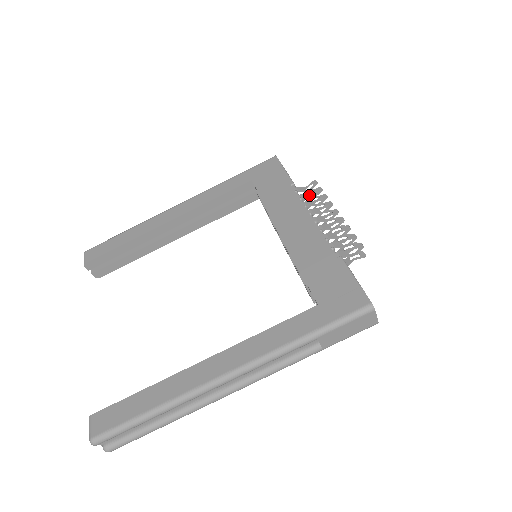
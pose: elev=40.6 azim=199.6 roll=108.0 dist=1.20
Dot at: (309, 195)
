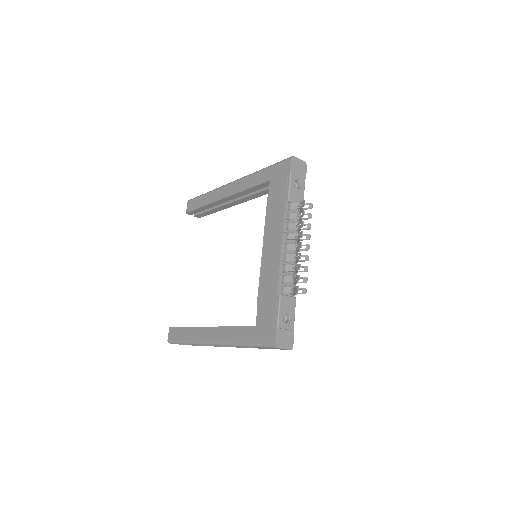
Dot at: (296, 215)
